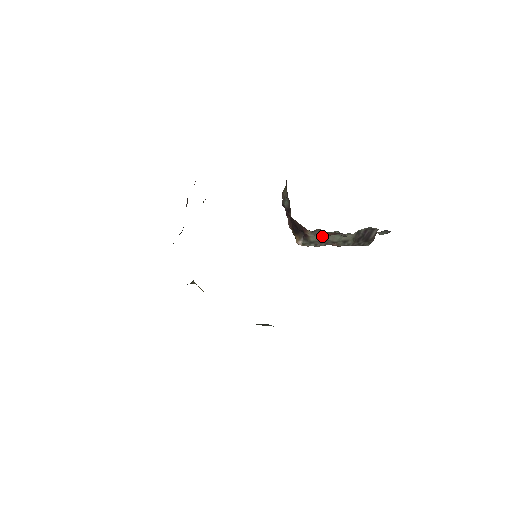
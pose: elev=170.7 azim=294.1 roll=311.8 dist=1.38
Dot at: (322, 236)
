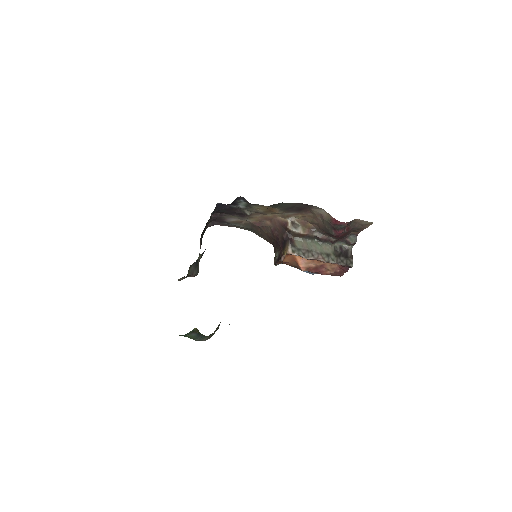
Dot at: (305, 244)
